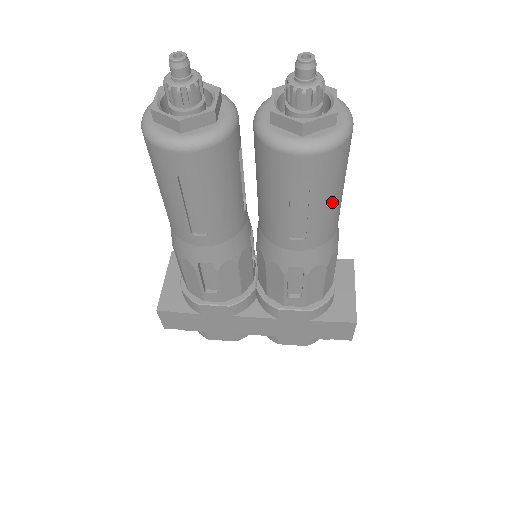
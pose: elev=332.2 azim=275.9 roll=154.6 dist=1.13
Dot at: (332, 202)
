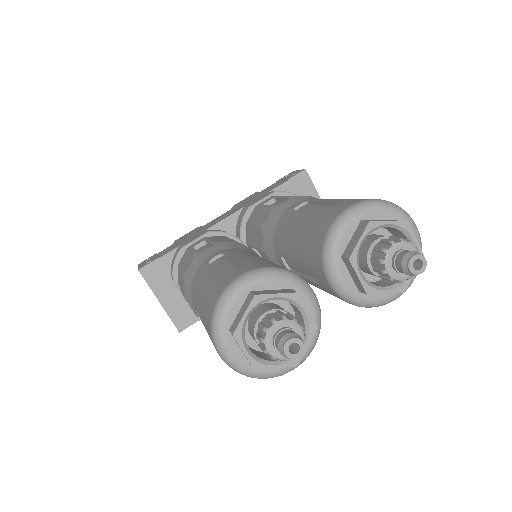
Dot at: occluded
